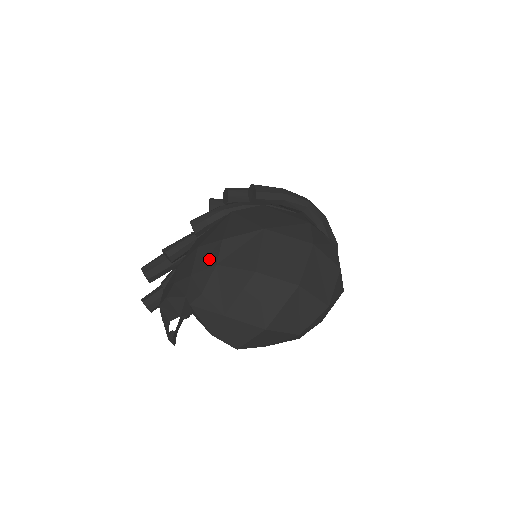
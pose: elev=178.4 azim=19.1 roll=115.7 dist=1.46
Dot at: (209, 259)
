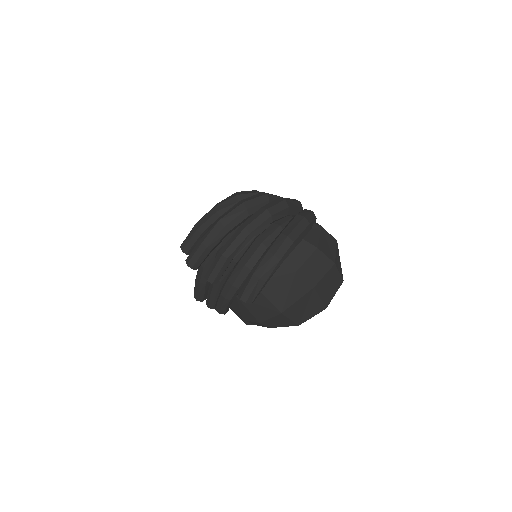
Dot at: occluded
